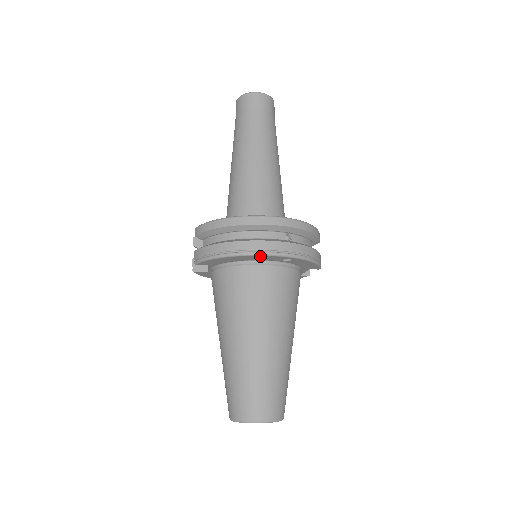
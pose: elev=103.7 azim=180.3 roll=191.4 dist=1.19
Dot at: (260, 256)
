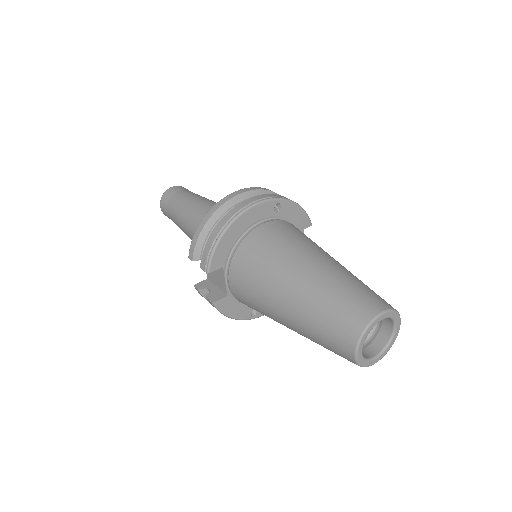
Dot at: (252, 210)
